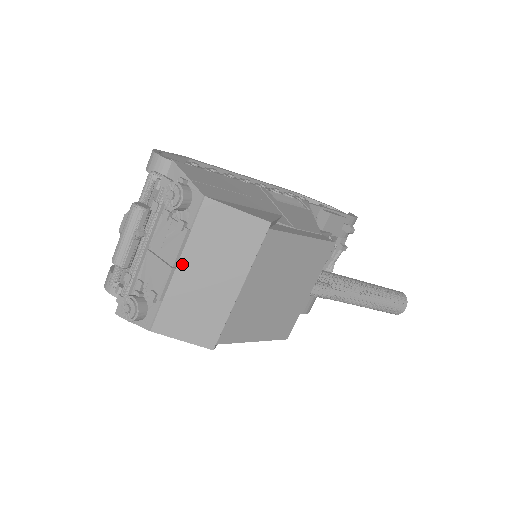
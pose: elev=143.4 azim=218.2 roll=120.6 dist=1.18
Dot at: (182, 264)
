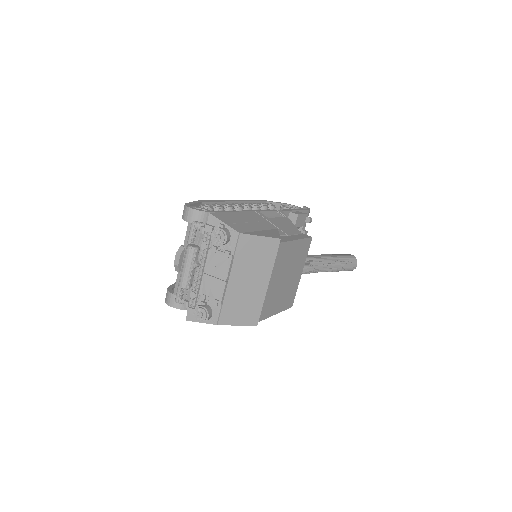
Dot at: (232, 278)
